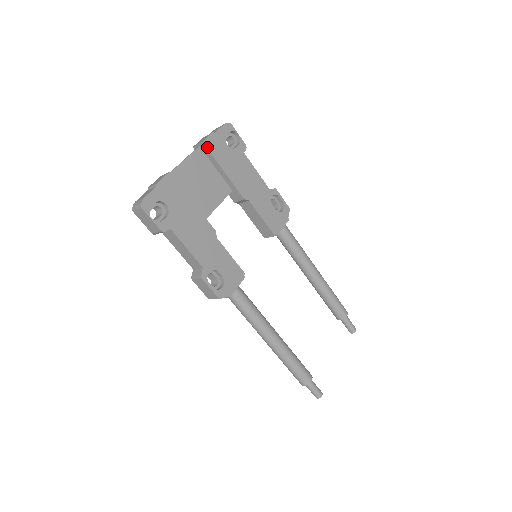
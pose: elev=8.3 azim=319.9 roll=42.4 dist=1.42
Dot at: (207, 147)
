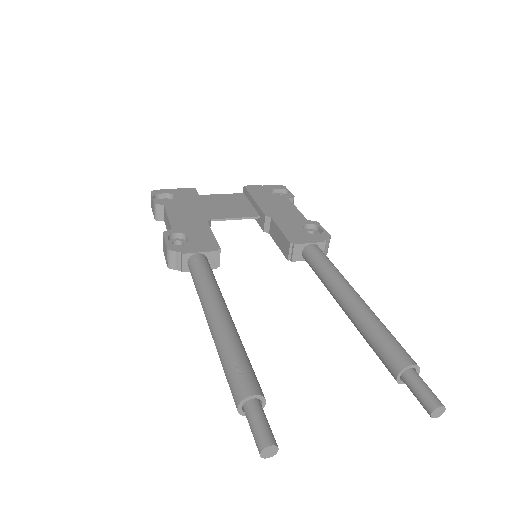
Dot at: (247, 188)
